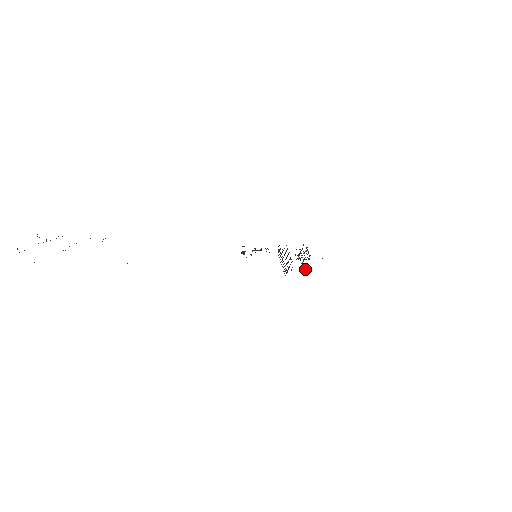
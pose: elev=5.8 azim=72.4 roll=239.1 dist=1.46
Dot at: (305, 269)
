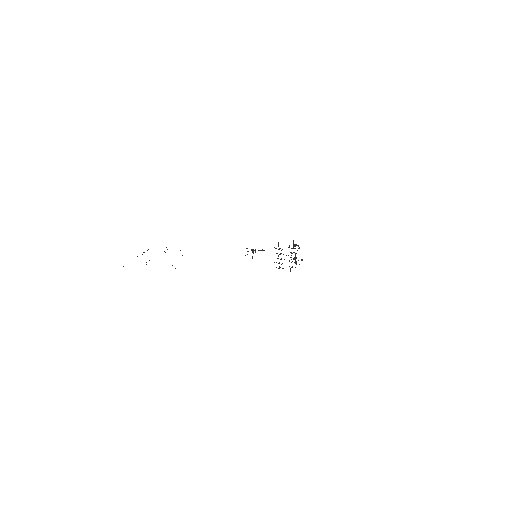
Dot at: occluded
